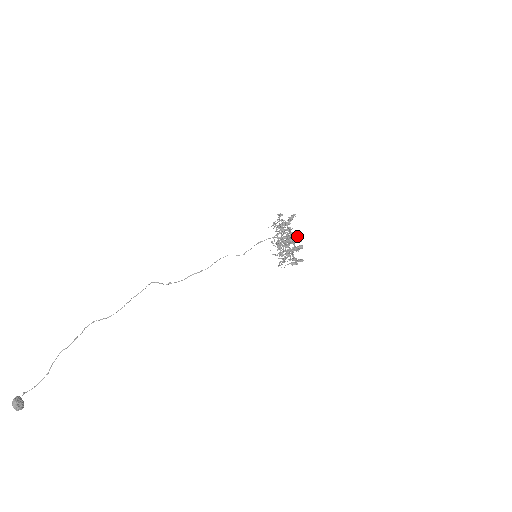
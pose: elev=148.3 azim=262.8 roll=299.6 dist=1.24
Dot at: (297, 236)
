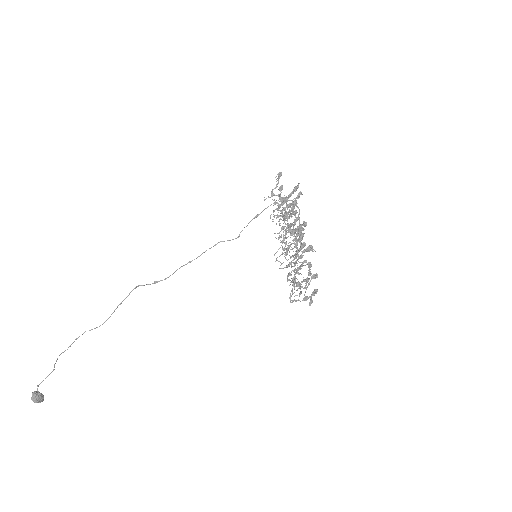
Dot at: (309, 250)
